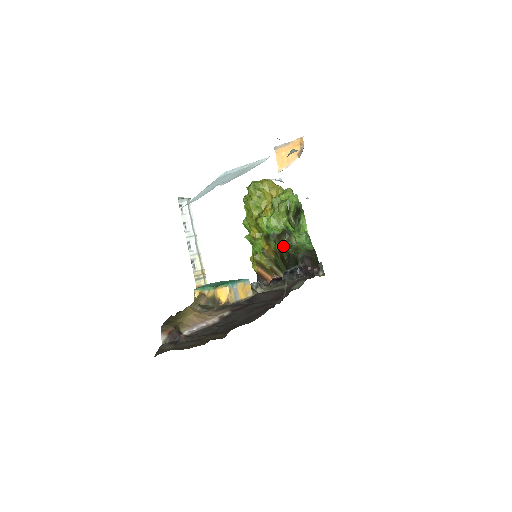
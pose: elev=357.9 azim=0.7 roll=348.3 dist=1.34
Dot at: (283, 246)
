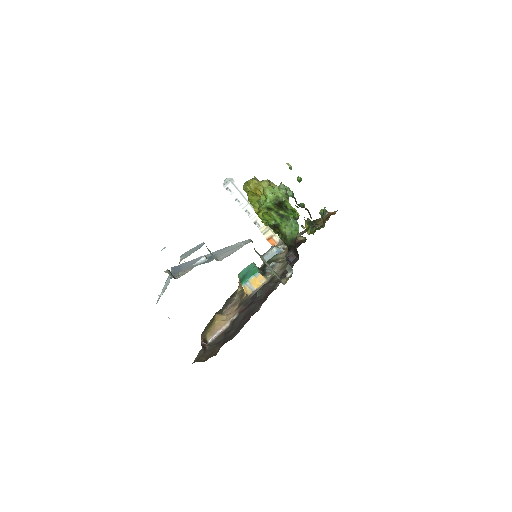
Dot at: (278, 235)
